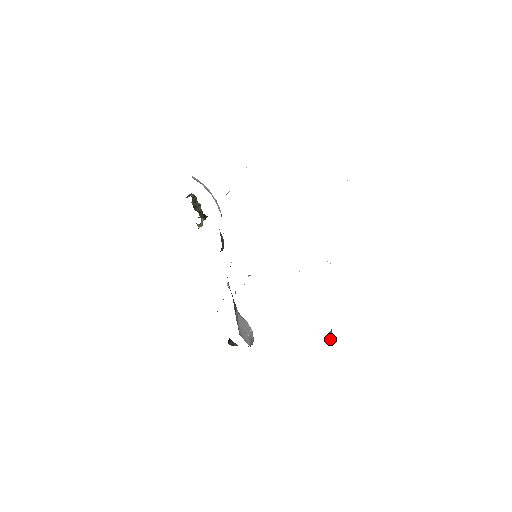
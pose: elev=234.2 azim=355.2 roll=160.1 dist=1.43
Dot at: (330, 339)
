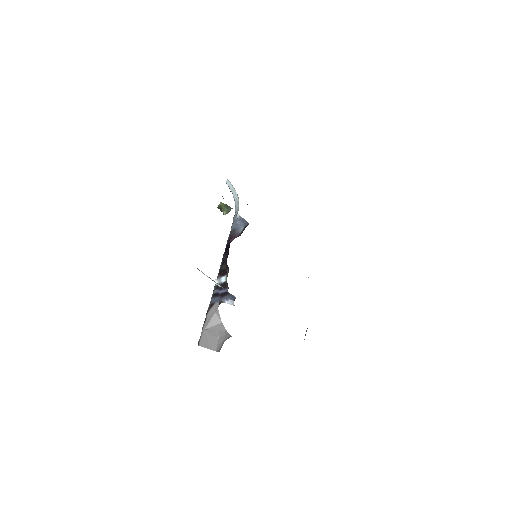
Dot at: occluded
